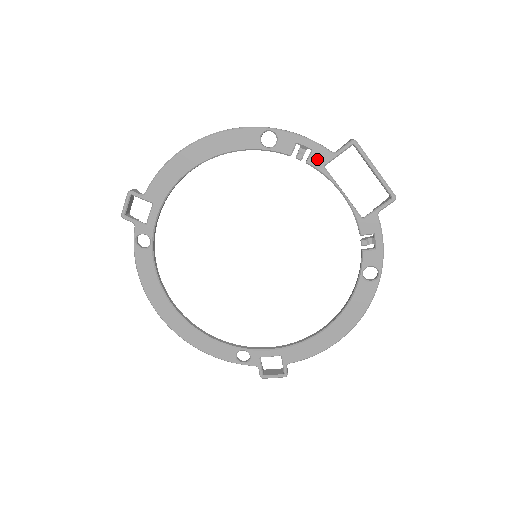
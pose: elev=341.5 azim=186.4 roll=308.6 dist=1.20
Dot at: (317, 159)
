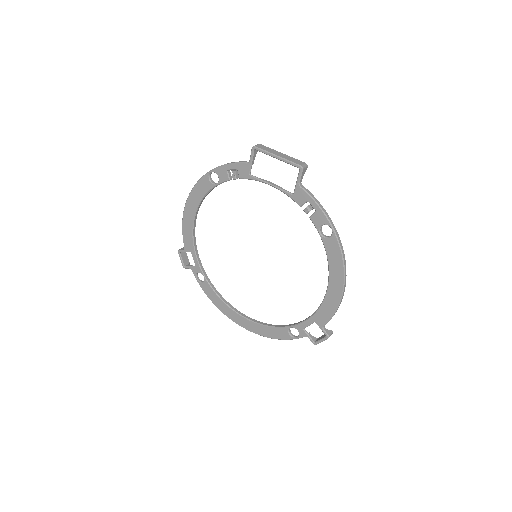
Dot at: (243, 173)
